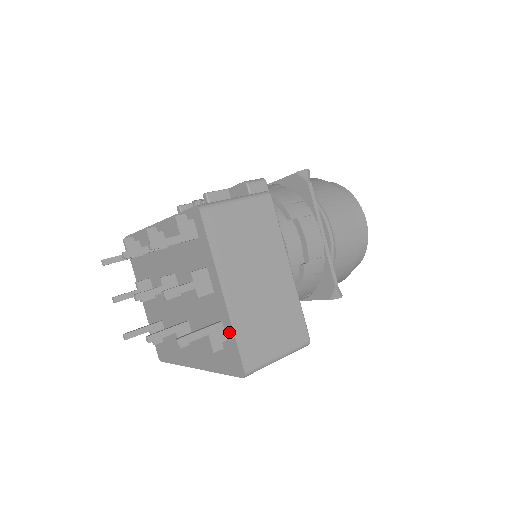
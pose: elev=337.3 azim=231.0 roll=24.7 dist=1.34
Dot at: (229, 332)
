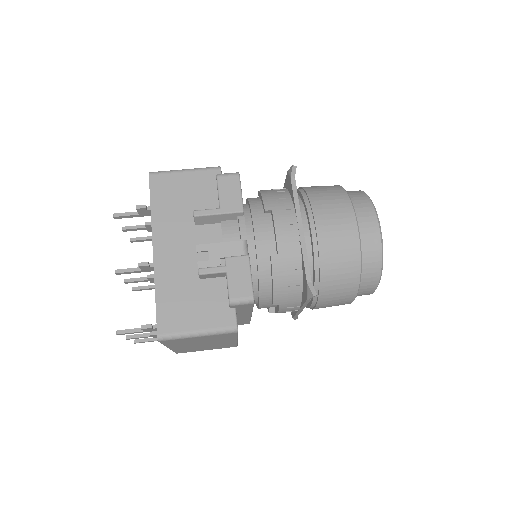
Dot at: occluded
